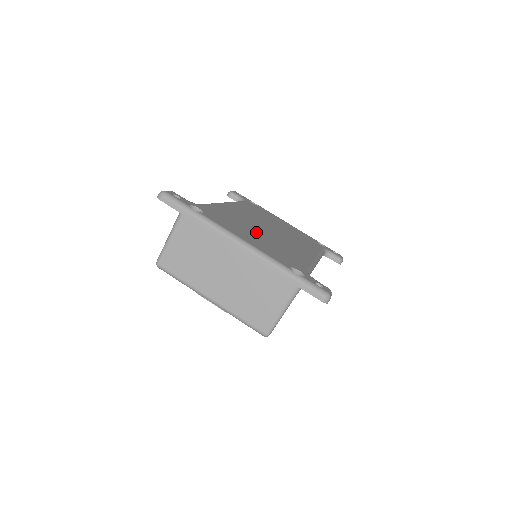
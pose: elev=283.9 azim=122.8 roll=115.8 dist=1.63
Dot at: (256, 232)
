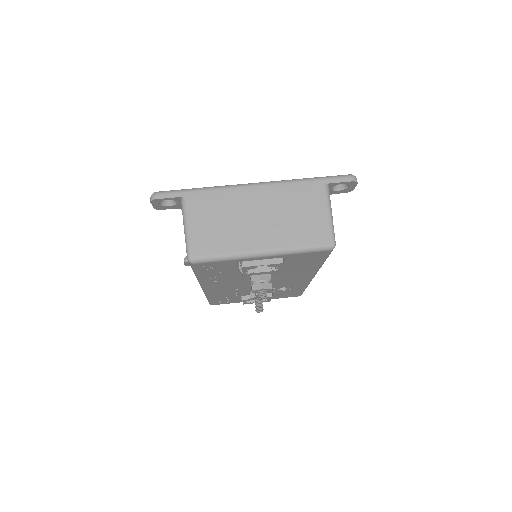
Dot at: occluded
